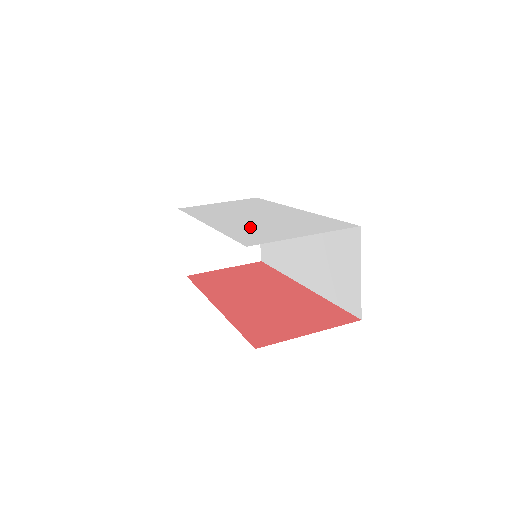
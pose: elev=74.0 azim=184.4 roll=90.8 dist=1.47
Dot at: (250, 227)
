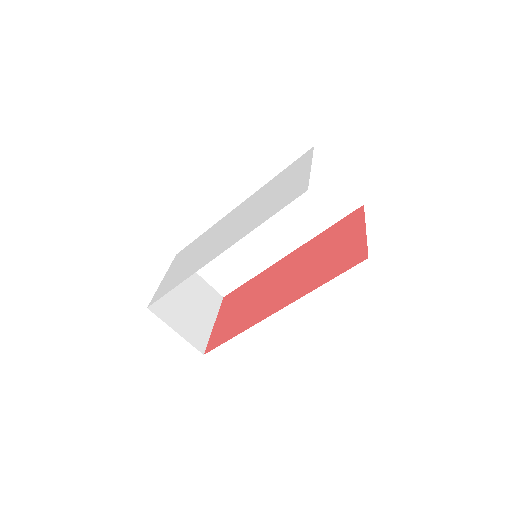
Dot at: (259, 213)
